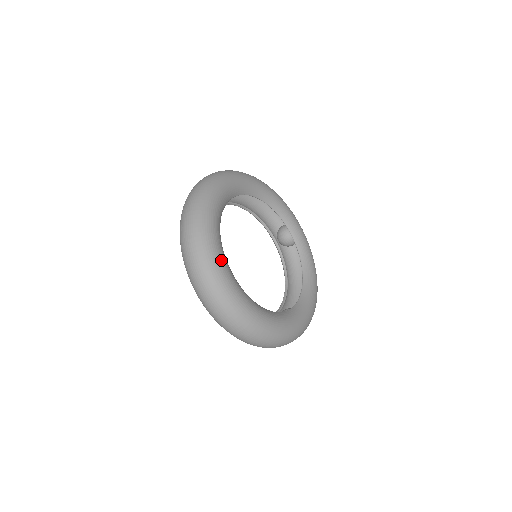
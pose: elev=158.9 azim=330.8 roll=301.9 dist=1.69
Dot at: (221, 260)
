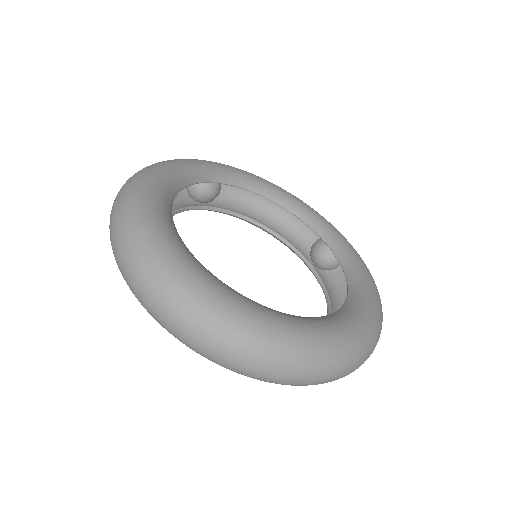
Dot at: (323, 330)
